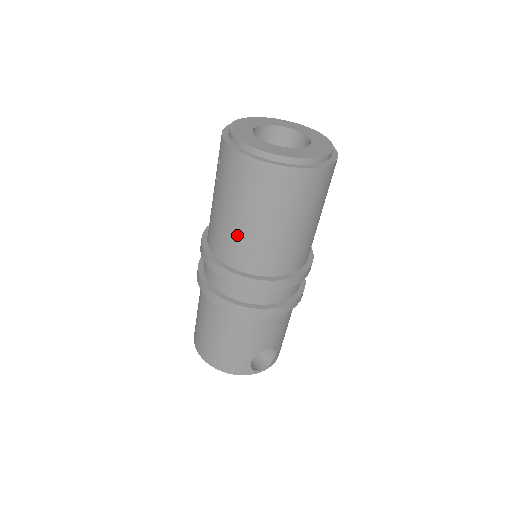
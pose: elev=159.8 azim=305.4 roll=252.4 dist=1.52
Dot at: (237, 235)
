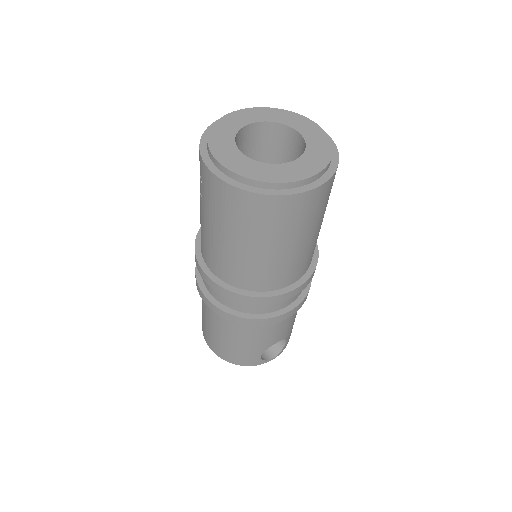
Dot at: (230, 257)
